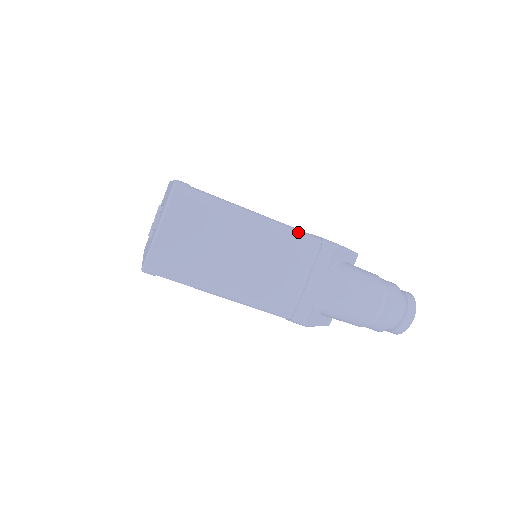
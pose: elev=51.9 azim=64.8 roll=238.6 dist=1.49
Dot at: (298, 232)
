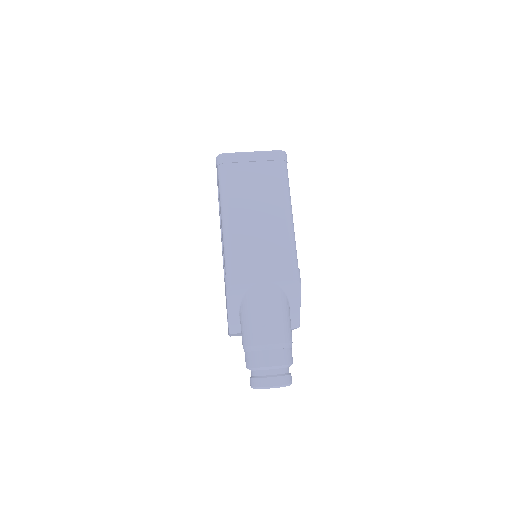
Dot at: (295, 247)
